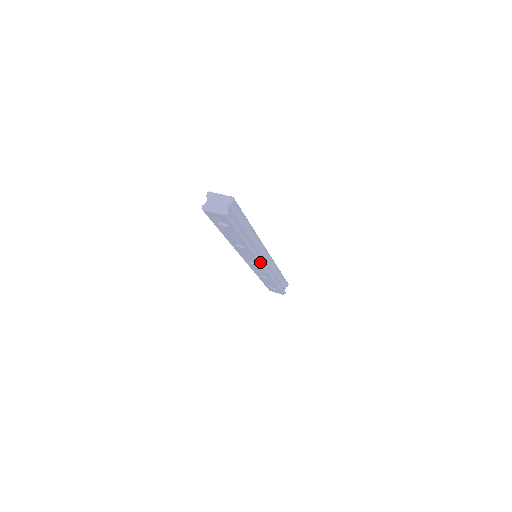
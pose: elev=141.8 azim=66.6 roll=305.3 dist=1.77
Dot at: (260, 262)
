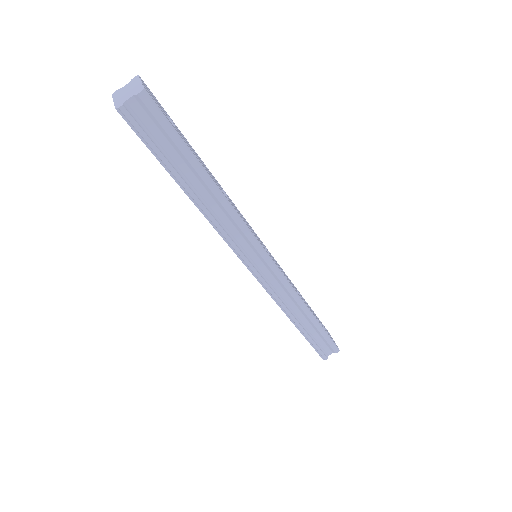
Dot at: (244, 262)
